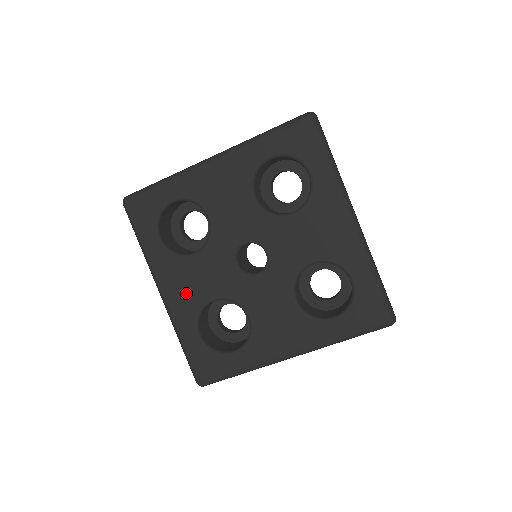
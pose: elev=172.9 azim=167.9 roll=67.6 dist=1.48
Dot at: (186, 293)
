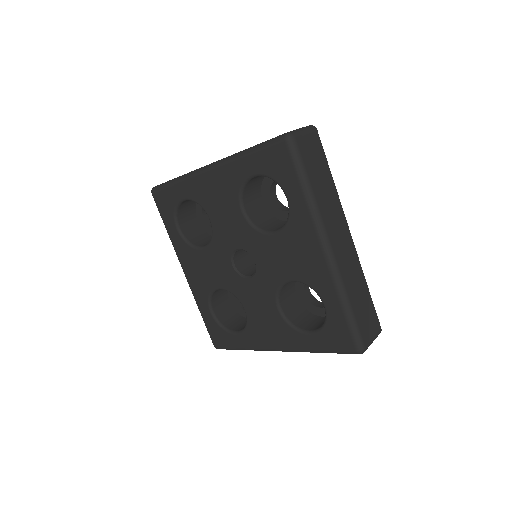
Dot at: (200, 278)
